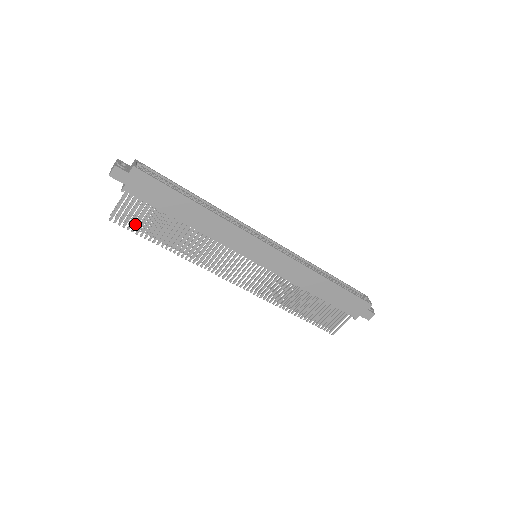
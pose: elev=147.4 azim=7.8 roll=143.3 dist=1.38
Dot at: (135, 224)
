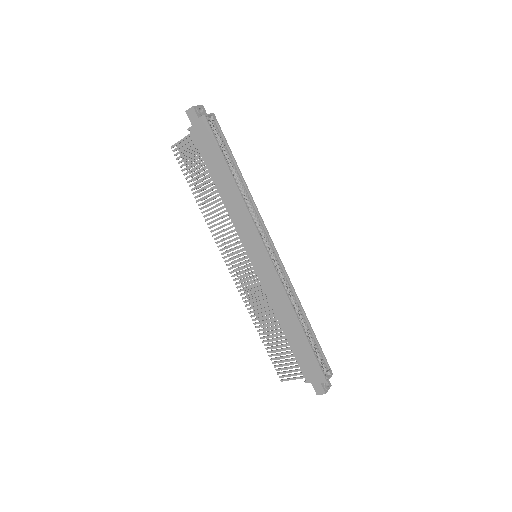
Dot at: (185, 162)
